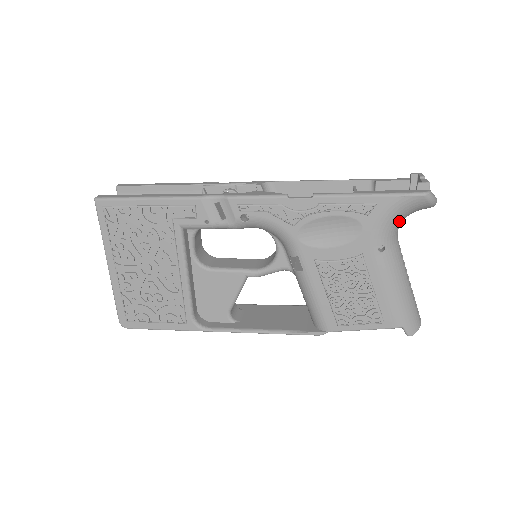
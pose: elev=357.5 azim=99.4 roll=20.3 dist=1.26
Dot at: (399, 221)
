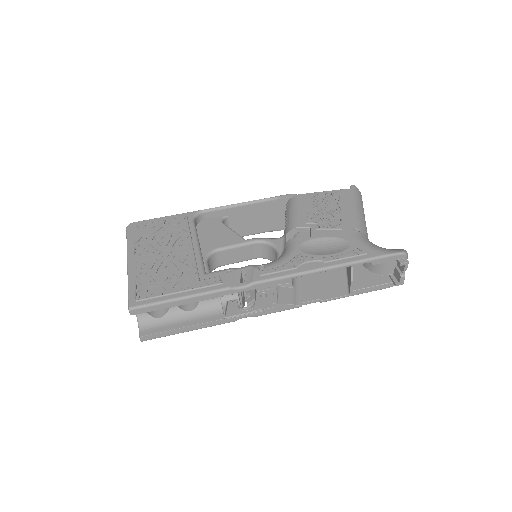
Dot at: occluded
